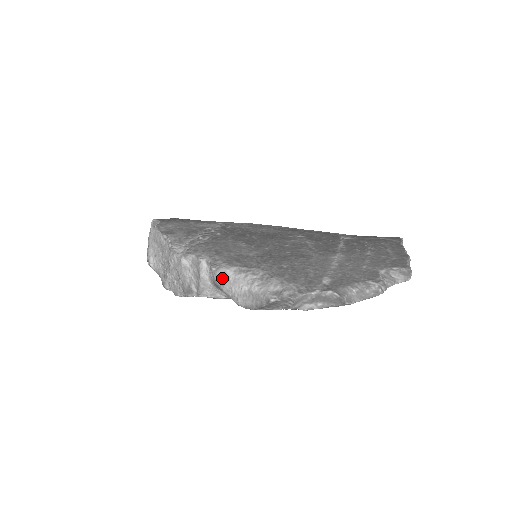
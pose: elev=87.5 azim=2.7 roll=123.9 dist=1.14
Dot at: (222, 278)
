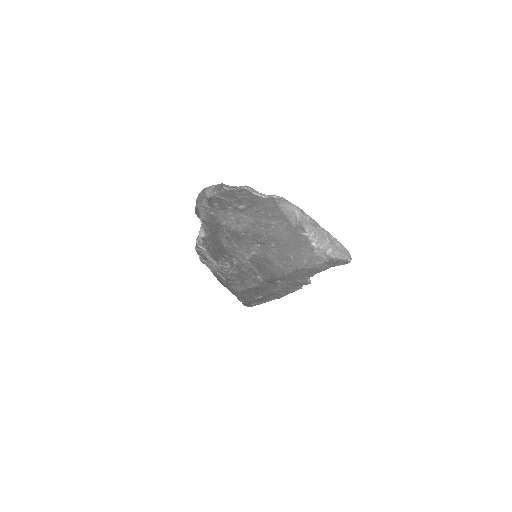
Dot at: occluded
